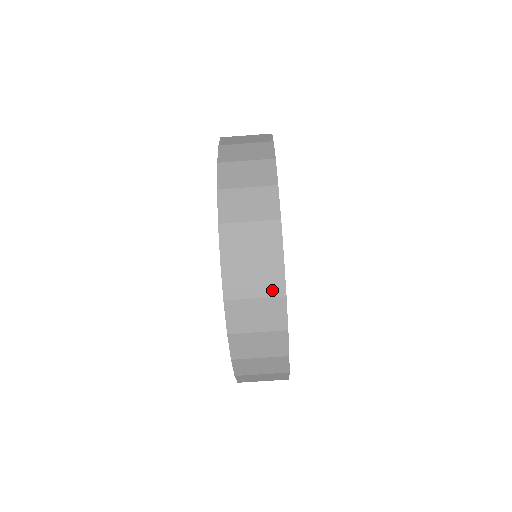
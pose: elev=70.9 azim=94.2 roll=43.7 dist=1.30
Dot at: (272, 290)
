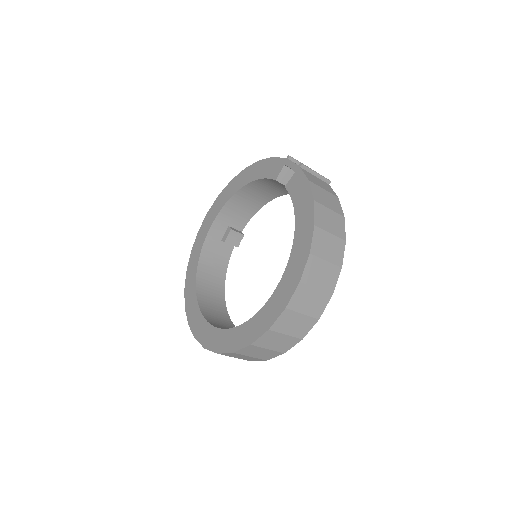
Dot at: (263, 358)
